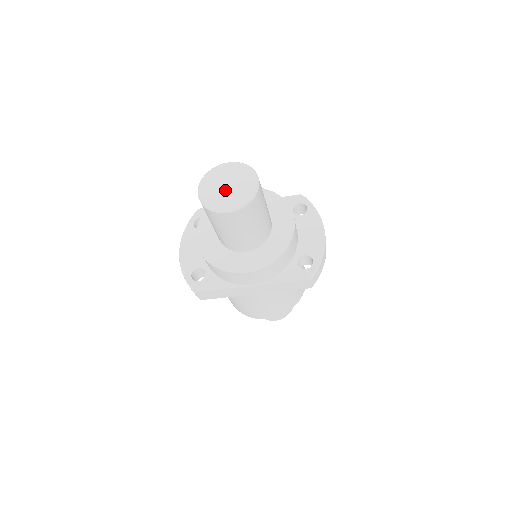
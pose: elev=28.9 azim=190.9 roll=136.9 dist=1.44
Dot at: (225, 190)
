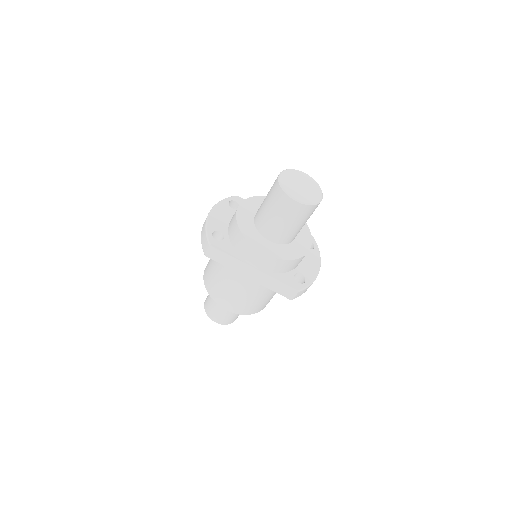
Dot at: (299, 187)
